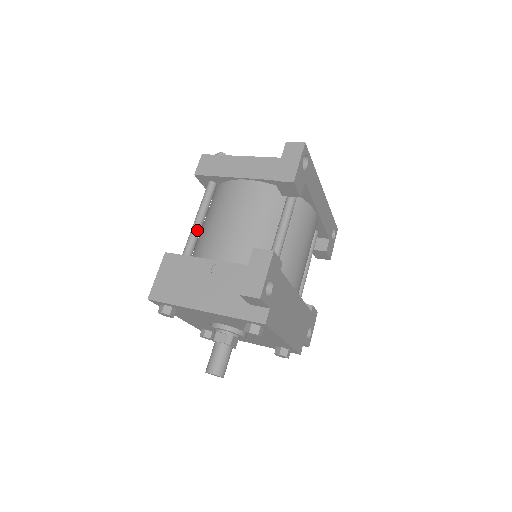
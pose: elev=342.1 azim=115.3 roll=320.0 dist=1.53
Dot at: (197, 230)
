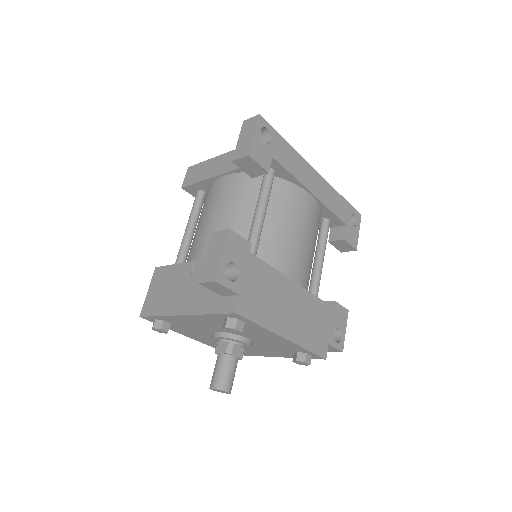
Dot at: (187, 240)
